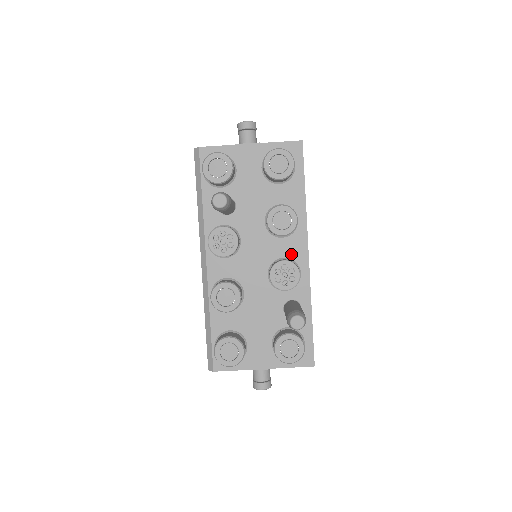
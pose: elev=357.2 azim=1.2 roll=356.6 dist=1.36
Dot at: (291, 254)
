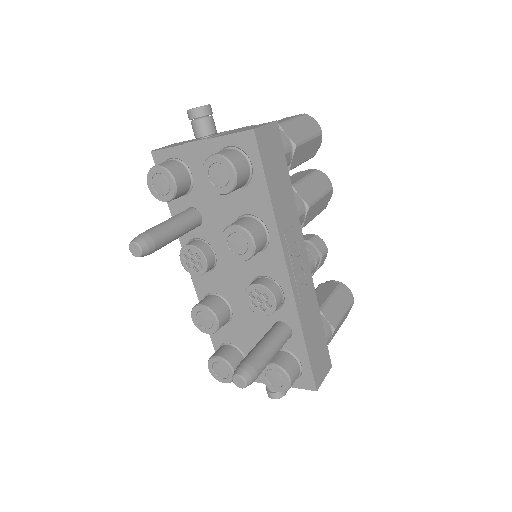
Dot at: (269, 272)
